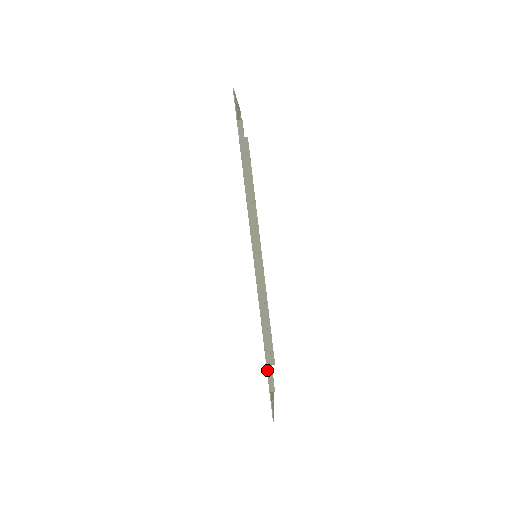
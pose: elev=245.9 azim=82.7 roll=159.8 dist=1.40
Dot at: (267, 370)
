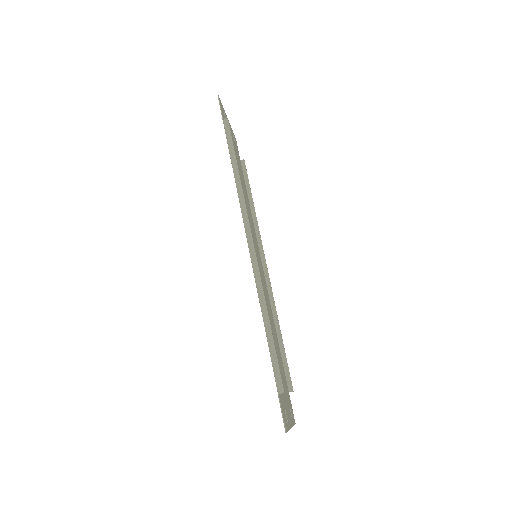
Dot at: (272, 366)
